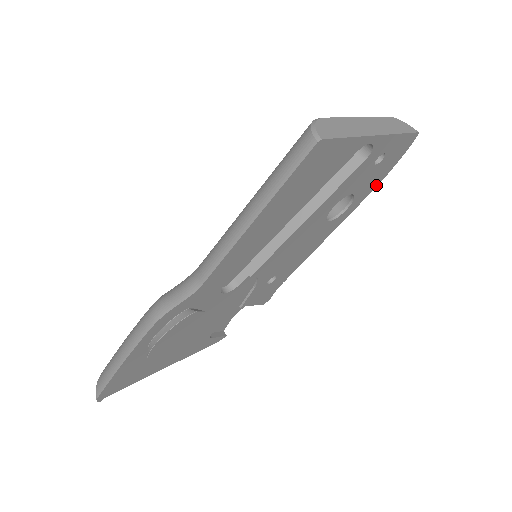
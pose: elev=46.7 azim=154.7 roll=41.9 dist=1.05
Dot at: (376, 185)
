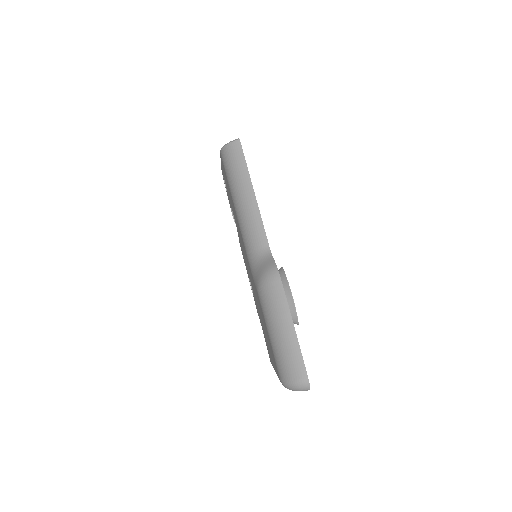
Dot at: occluded
